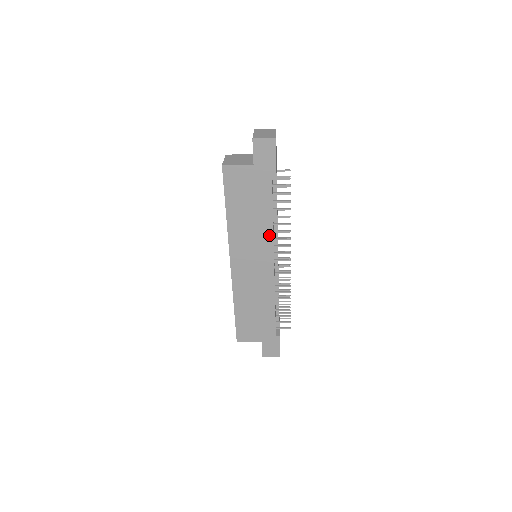
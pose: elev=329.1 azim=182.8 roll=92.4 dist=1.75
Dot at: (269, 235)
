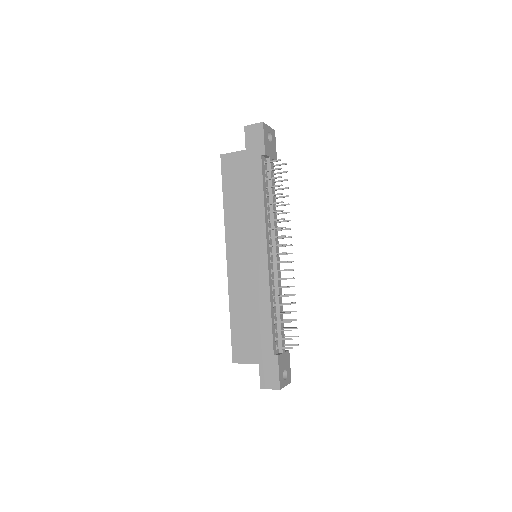
Dot at: (261, 221)
